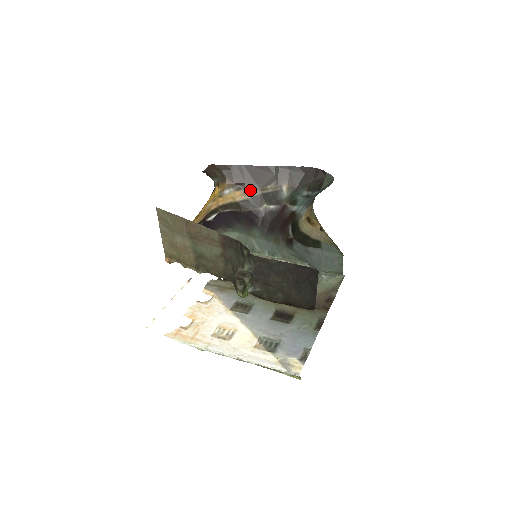
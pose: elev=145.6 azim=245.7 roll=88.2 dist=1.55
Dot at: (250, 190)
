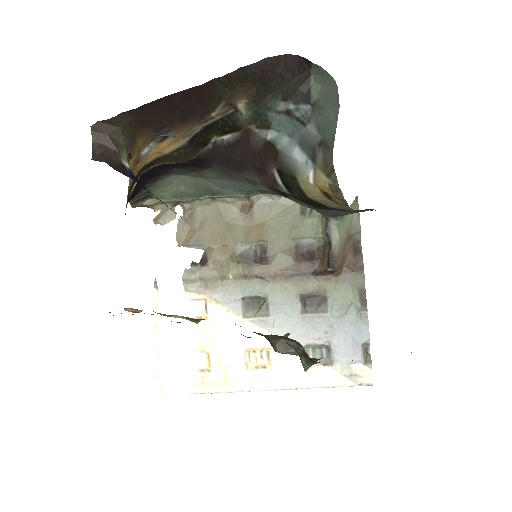
Dot at: (183, 131)
